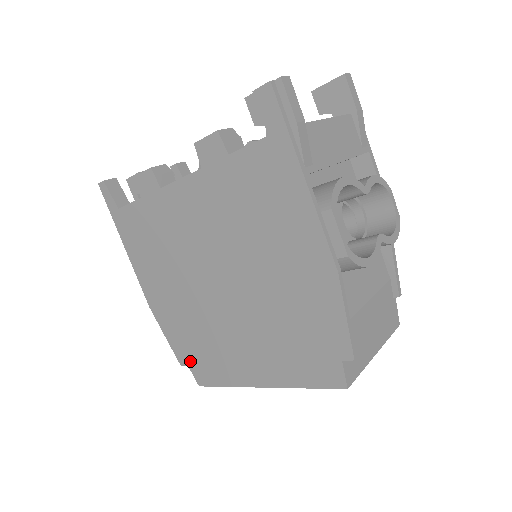
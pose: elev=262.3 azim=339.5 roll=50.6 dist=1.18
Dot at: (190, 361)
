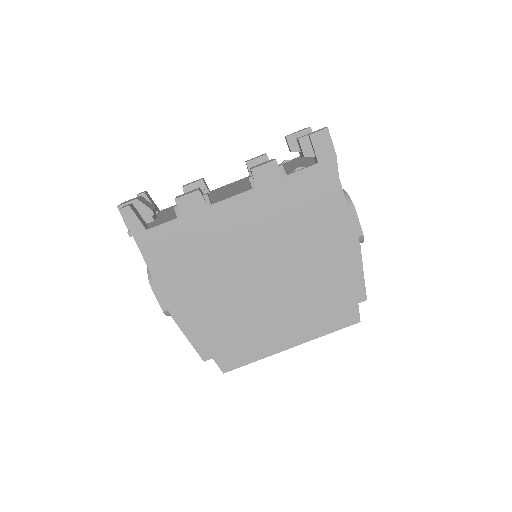
Dot at: (217, 353)
